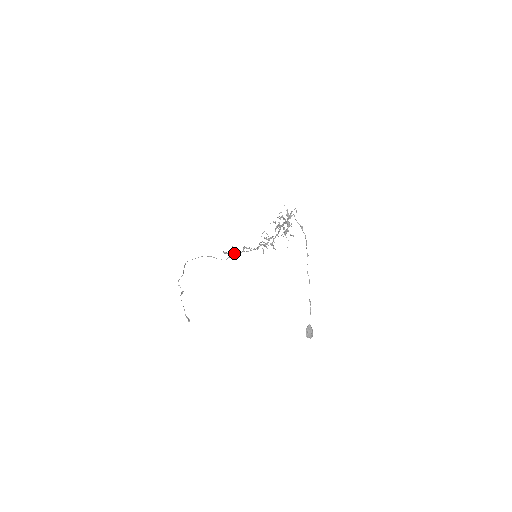
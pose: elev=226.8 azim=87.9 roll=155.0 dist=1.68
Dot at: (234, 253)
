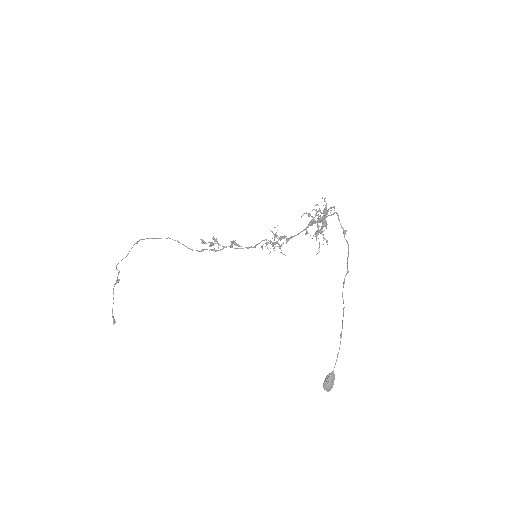
Dot at: occluded
